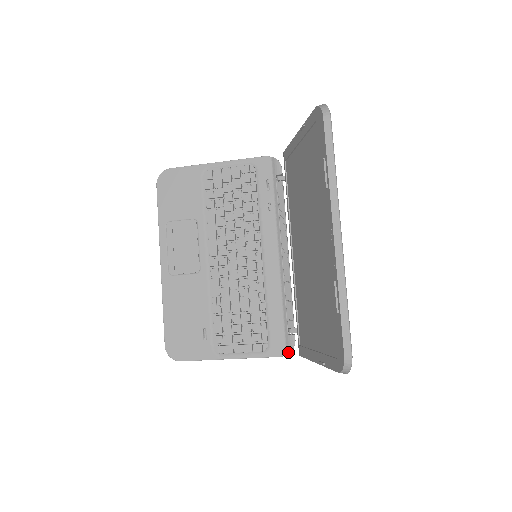
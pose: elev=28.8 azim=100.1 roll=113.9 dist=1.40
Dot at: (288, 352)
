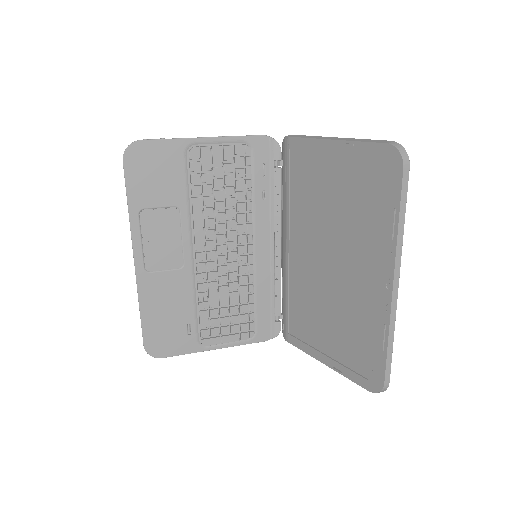
Dot at: (273, 337)
